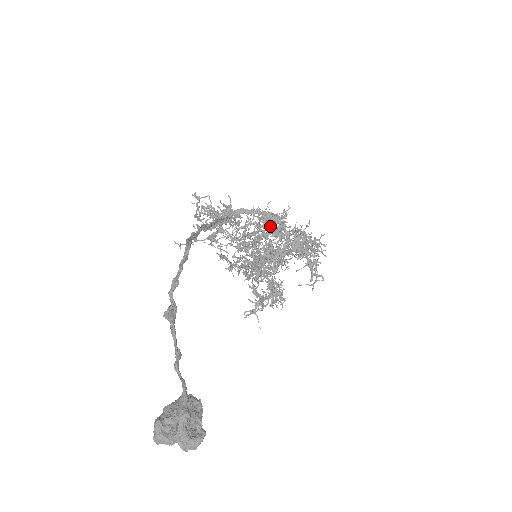
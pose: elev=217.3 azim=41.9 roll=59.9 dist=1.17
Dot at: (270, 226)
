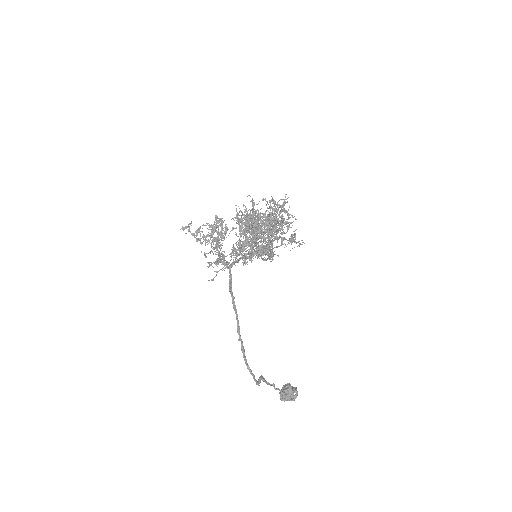
Dot at: occluded
